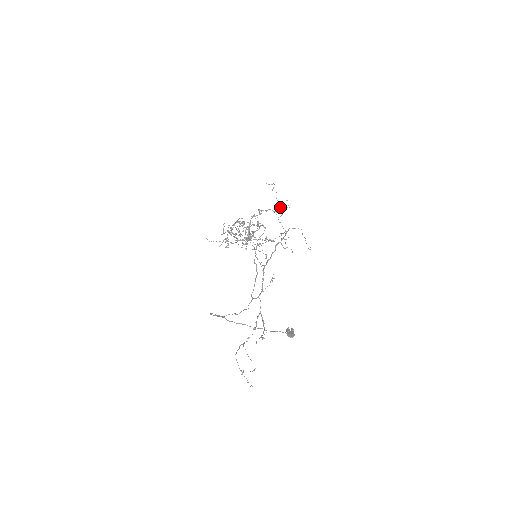
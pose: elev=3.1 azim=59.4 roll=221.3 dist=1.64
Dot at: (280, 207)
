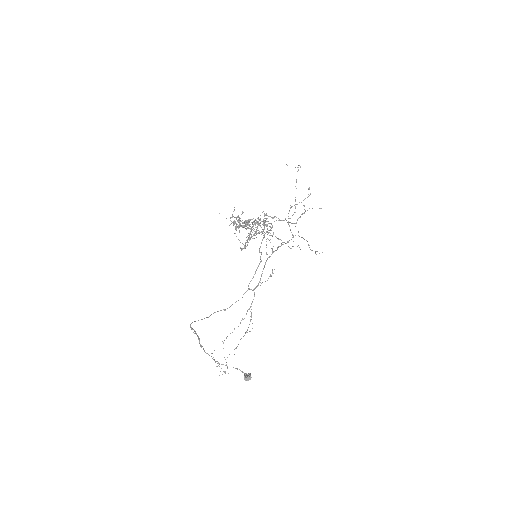
Dot at: occluded
